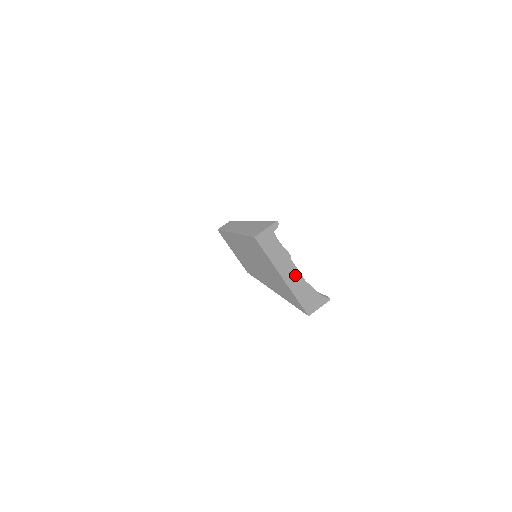
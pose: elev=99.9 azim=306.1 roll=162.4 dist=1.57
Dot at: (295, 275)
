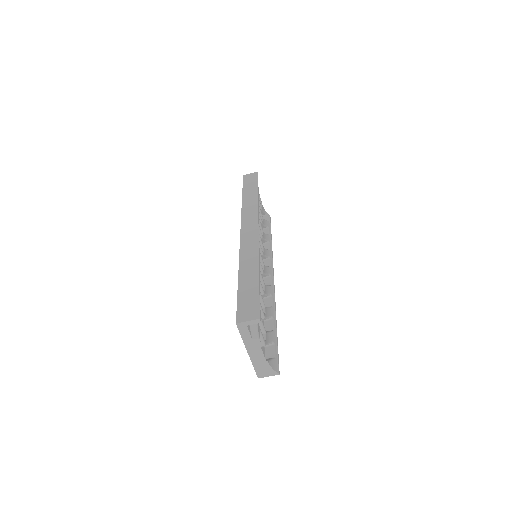
Dot at: (259, 354)
